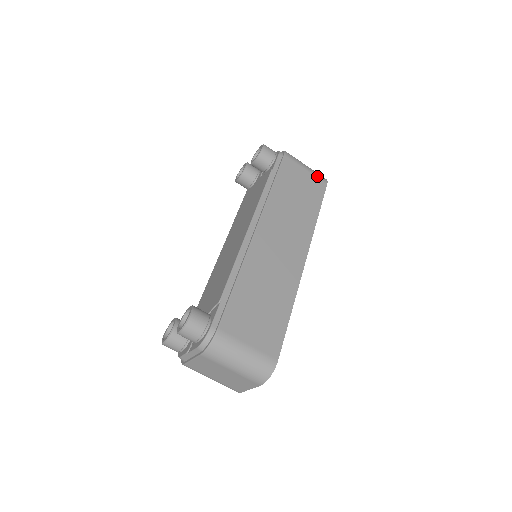
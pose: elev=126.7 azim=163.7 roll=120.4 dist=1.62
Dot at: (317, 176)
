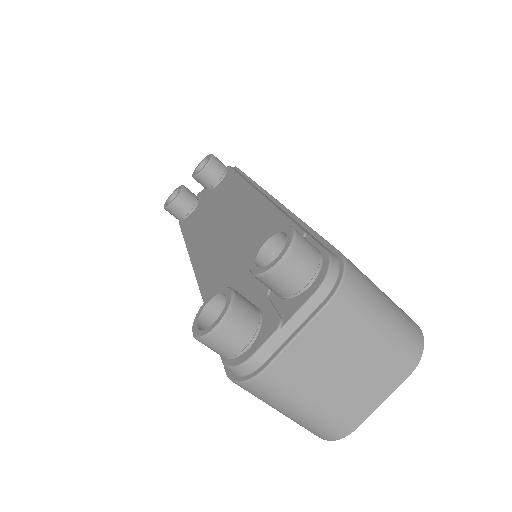
Dot at: occluded
